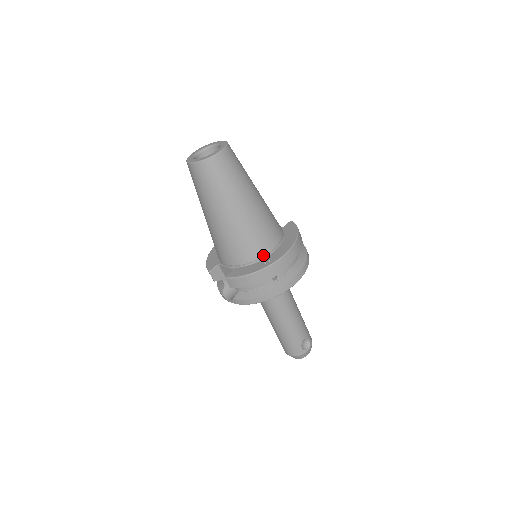
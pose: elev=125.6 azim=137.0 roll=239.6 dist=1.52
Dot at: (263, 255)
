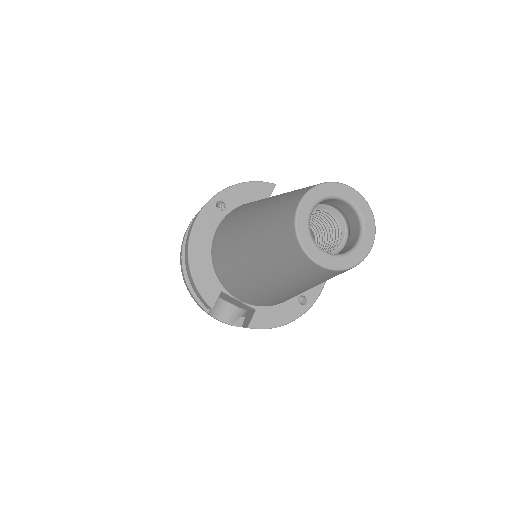
Dot at: occluded
